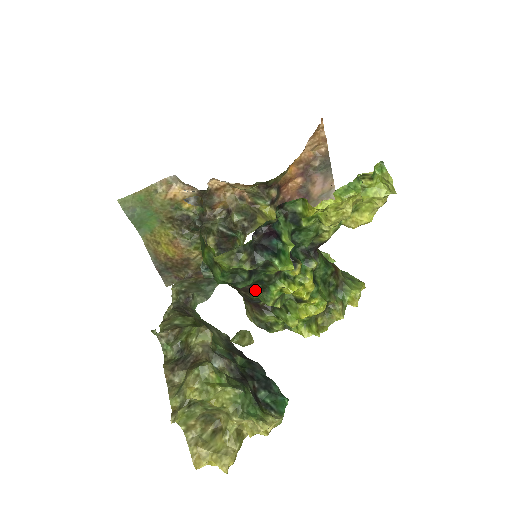
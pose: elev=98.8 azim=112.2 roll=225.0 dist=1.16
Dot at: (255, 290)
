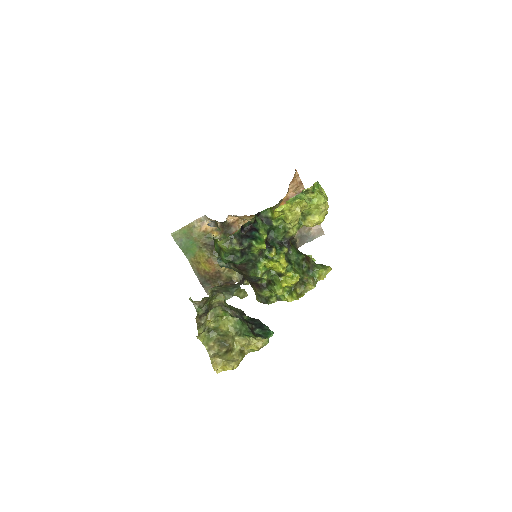
Dot at: (249, 268)
